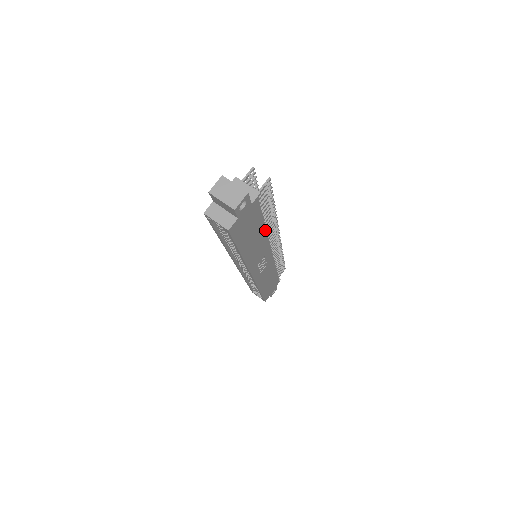
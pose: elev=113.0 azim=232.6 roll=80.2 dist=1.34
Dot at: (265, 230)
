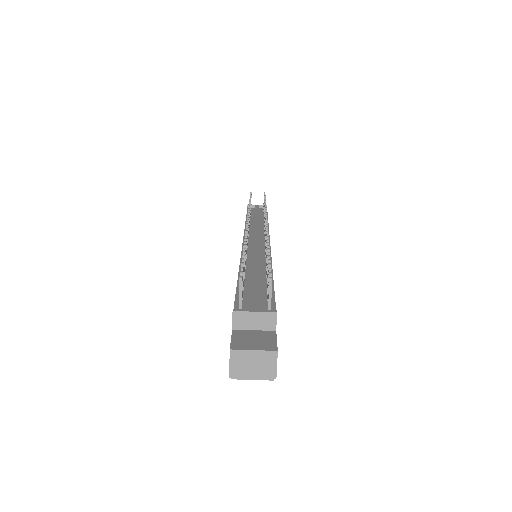
Dot at: (272, 272)
